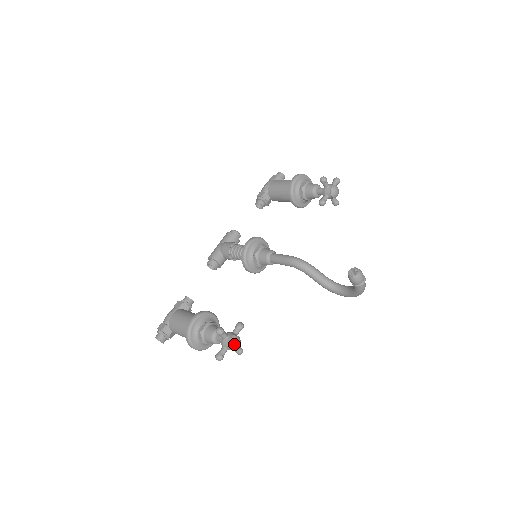
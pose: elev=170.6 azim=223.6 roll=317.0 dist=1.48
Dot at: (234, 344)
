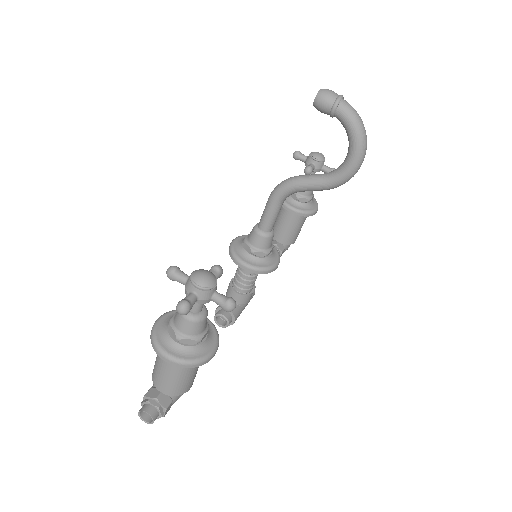
Dot at: (199, 275)
